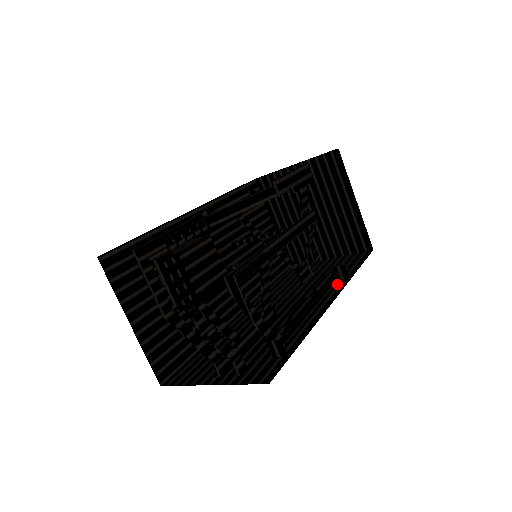
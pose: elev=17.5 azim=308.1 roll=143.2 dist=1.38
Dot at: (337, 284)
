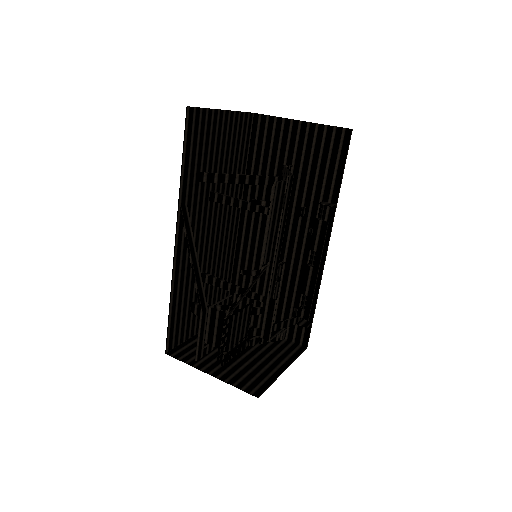
Dot at: (325, 211)
